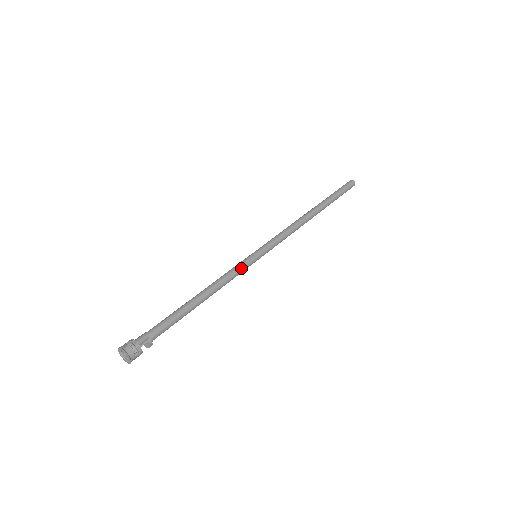
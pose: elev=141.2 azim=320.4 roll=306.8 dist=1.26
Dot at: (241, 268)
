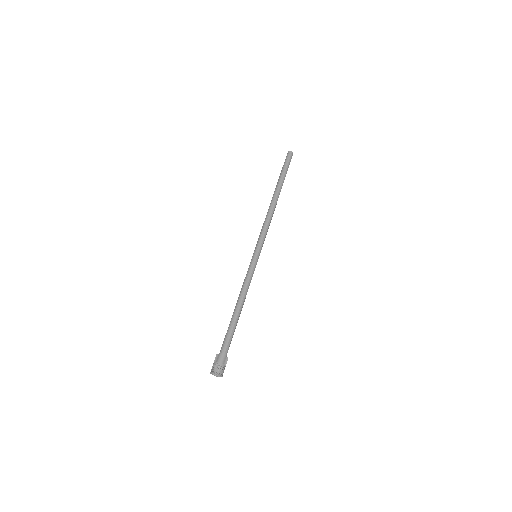
Dot at: (253, 273)
